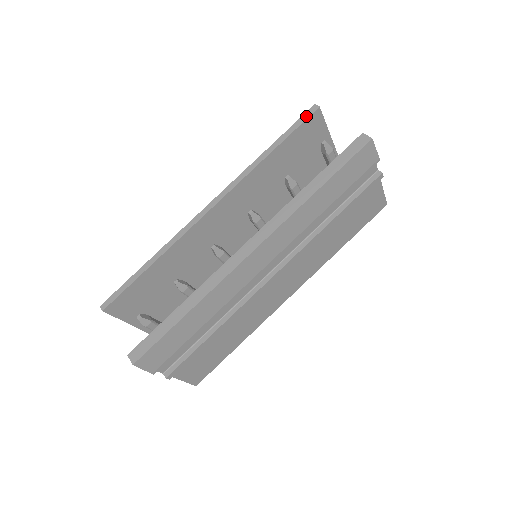
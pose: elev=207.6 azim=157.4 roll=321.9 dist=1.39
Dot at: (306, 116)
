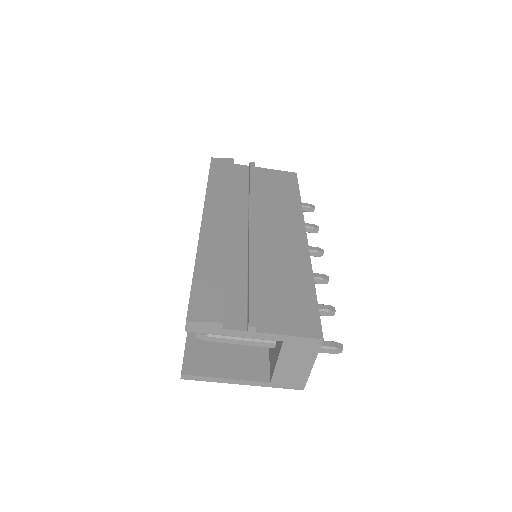
Dot at: occluded
